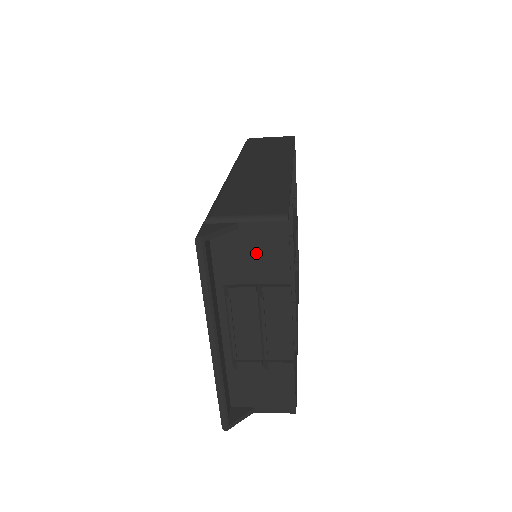
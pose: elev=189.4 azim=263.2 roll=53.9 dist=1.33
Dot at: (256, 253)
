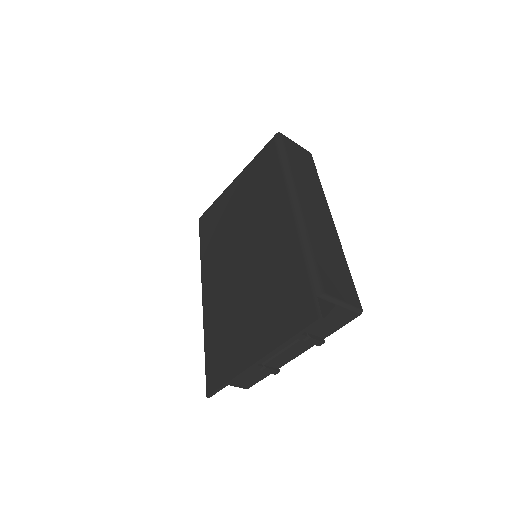
Dot at: (326, 320)
